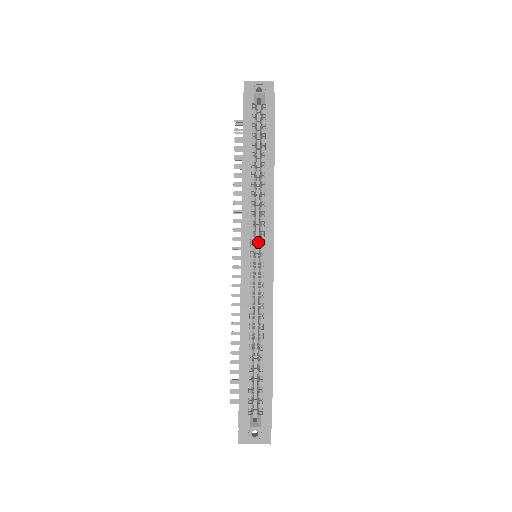
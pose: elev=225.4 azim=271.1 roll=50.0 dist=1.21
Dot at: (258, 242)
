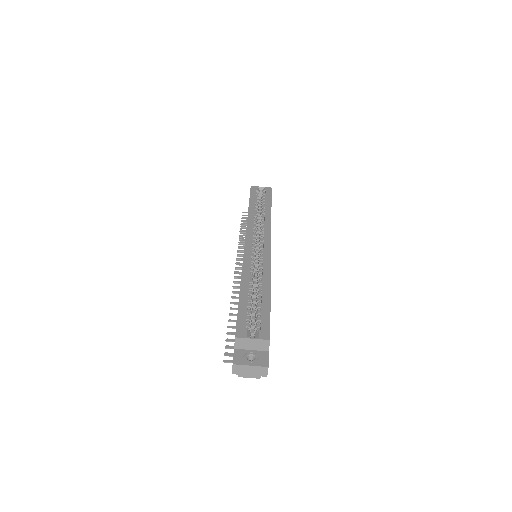
Dot at: (258, 250)
